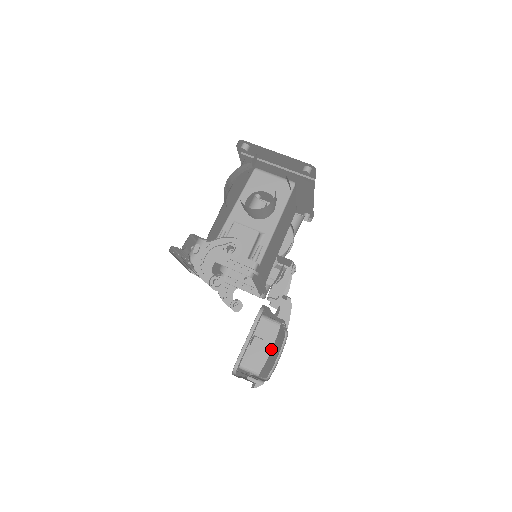
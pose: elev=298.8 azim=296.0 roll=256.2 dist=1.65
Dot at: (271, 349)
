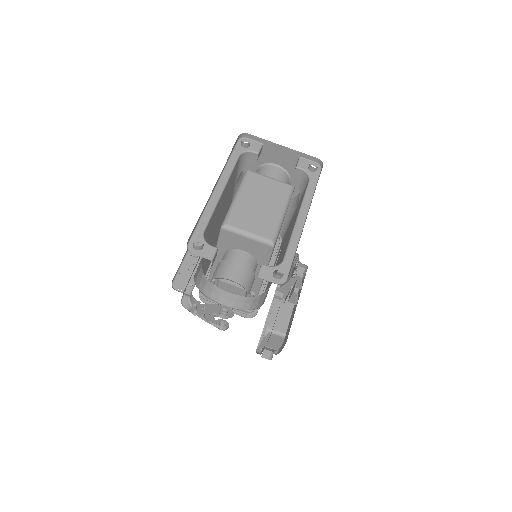
Dot at: occluded
